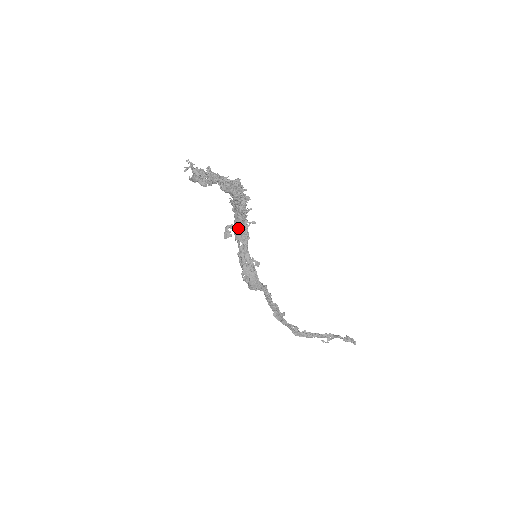
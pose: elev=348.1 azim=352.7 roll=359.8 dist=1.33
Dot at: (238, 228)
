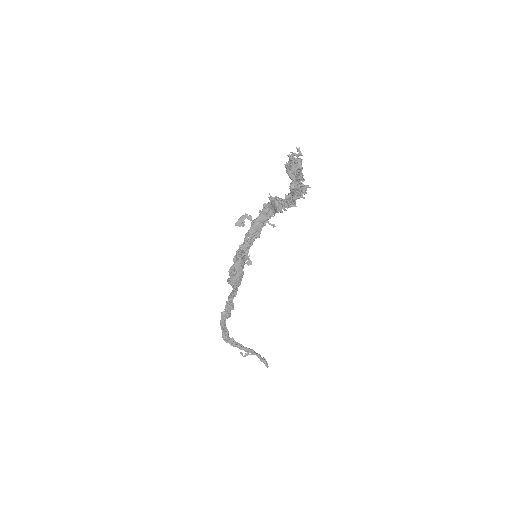
Dot at: (259, 223)
